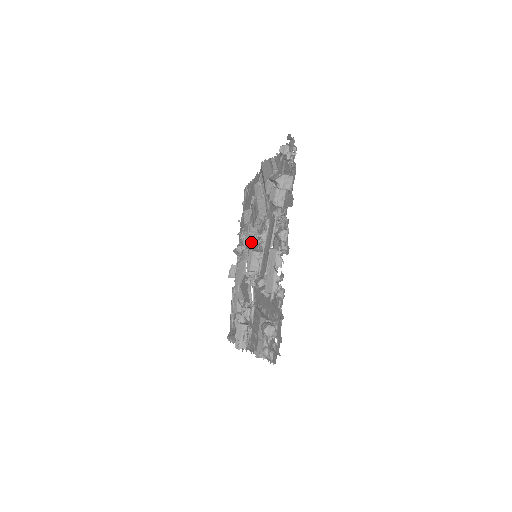
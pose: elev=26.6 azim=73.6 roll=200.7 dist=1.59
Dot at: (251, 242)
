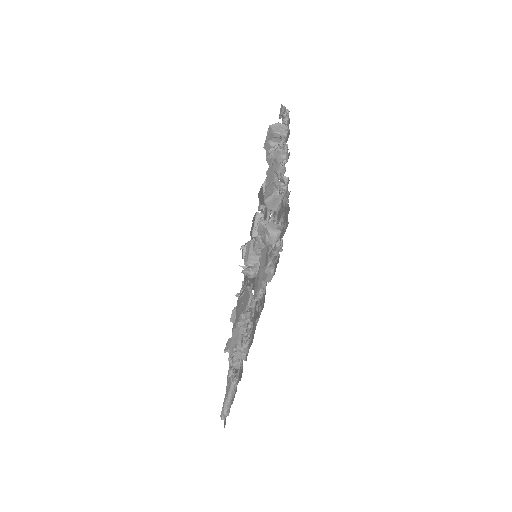
Dot at: occluded
